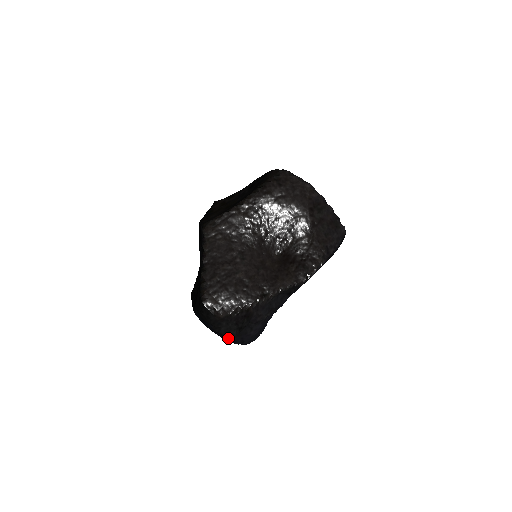
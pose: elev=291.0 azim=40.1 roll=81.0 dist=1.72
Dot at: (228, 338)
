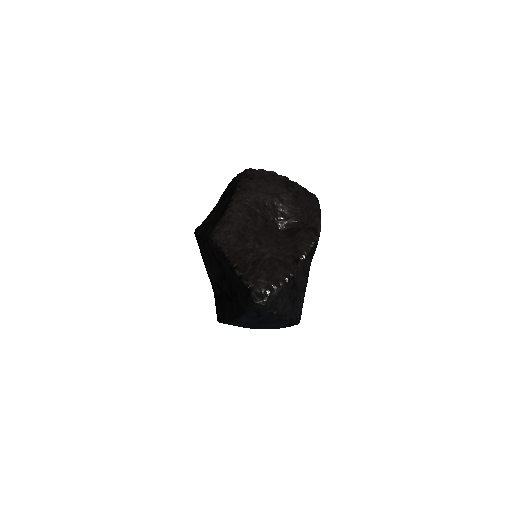
Dot at: (286, 317)
